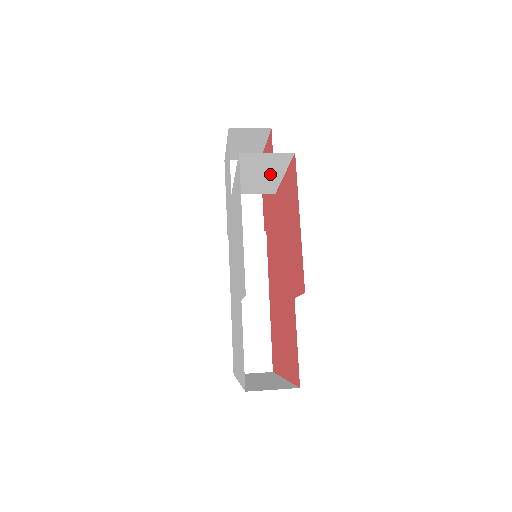
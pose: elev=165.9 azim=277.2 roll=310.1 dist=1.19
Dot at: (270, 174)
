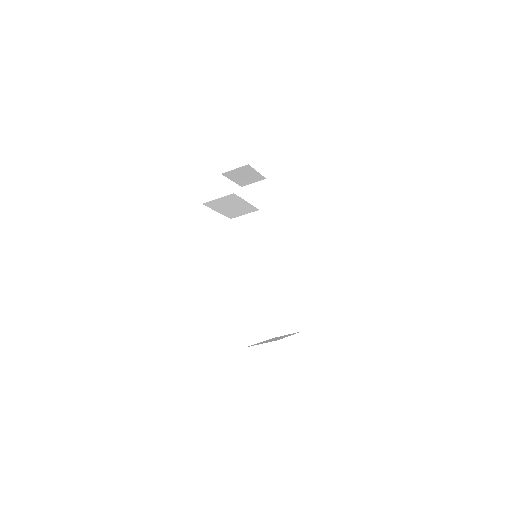
Dot at: (238, 204)
